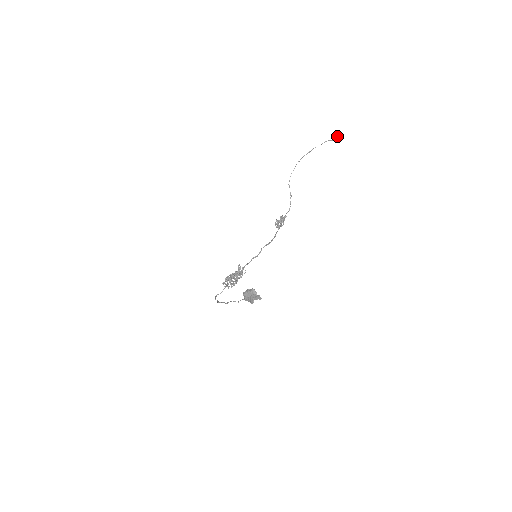
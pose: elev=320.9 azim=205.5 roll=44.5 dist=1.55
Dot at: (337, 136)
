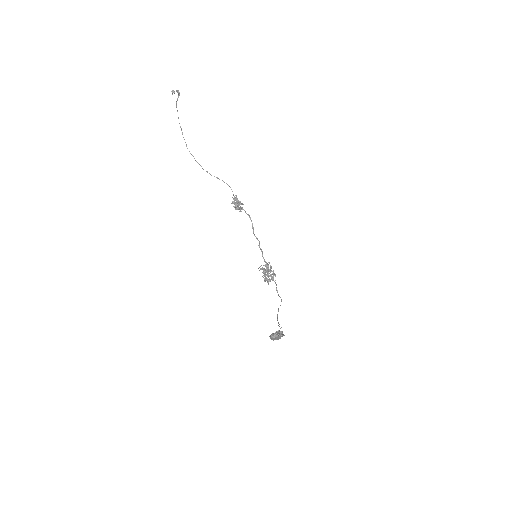
Dot at: occluded
